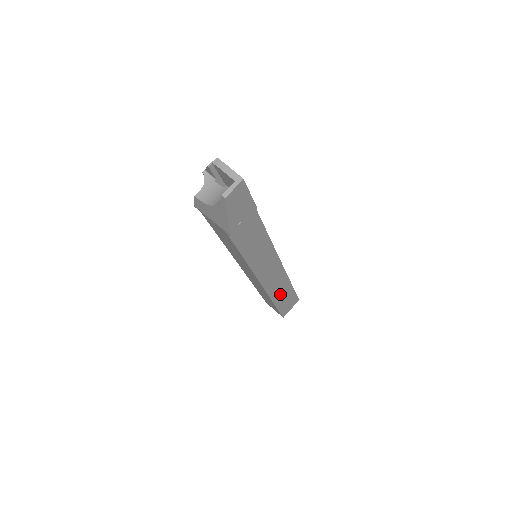
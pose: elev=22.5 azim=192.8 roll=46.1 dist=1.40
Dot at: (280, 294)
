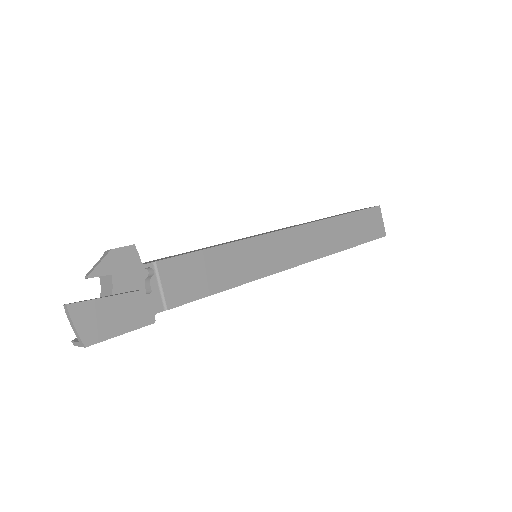
Dot at: occluded
